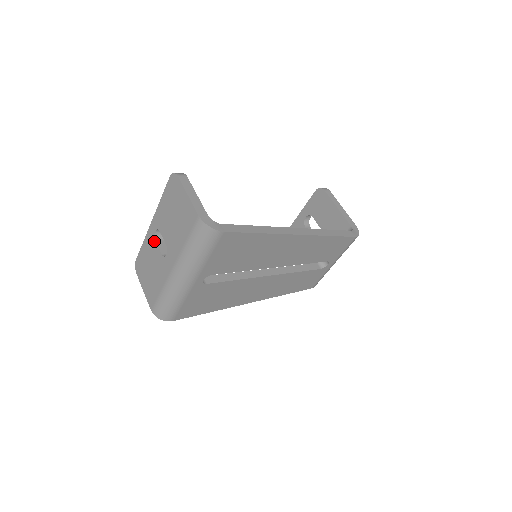
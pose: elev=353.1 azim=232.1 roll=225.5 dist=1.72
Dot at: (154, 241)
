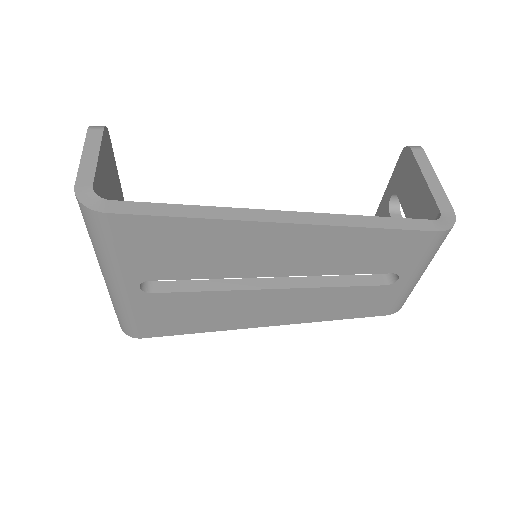
Dot at: occluded
